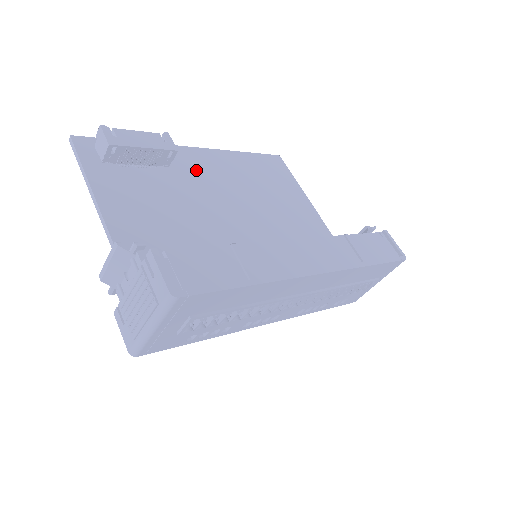
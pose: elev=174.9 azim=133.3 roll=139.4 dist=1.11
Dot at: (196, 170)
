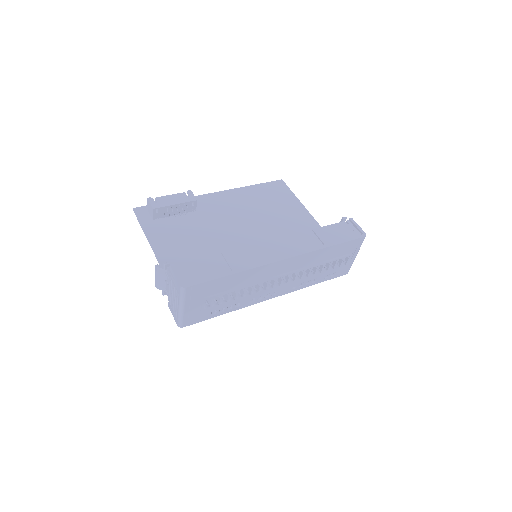
Dot at: (215, 208)
